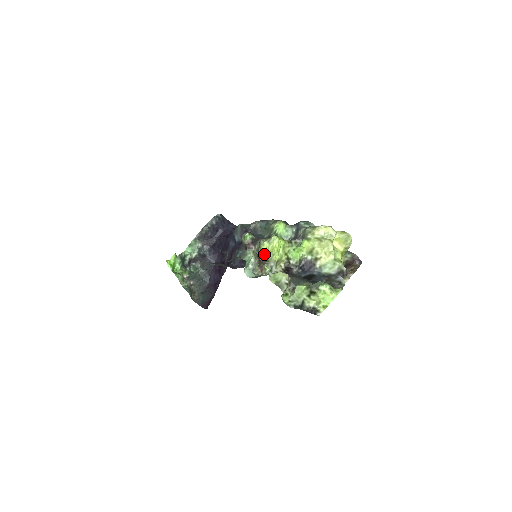
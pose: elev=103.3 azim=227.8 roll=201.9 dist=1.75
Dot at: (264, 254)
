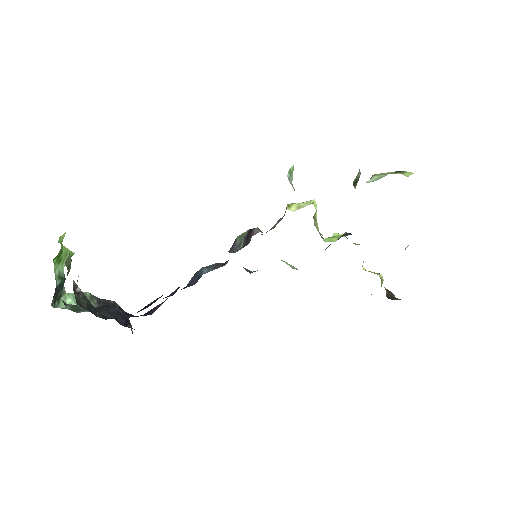
Dot at: (295, 209)
